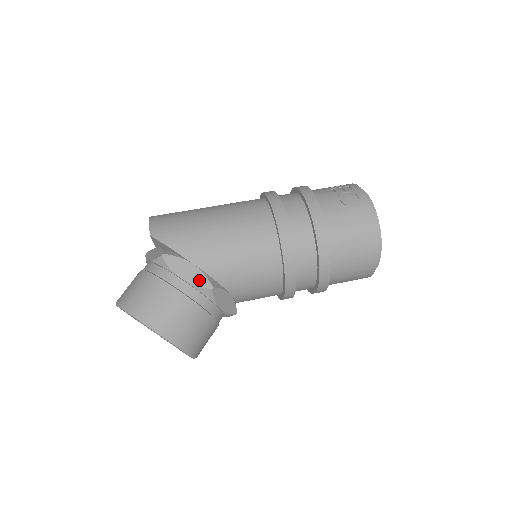
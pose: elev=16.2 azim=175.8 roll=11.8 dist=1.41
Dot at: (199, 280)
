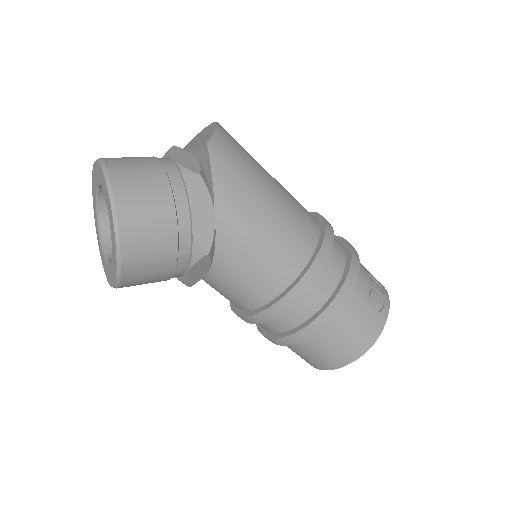
Dot at: (204, 234)
